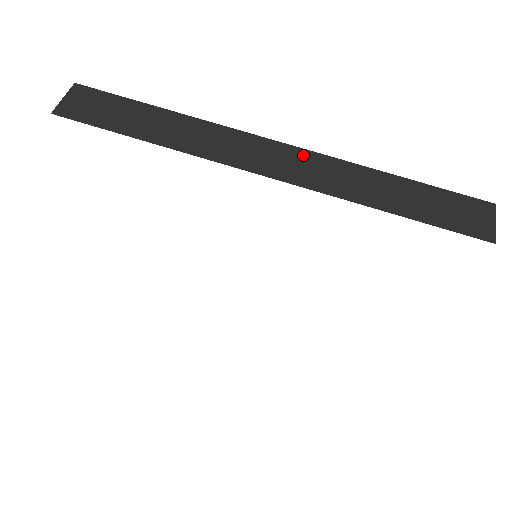
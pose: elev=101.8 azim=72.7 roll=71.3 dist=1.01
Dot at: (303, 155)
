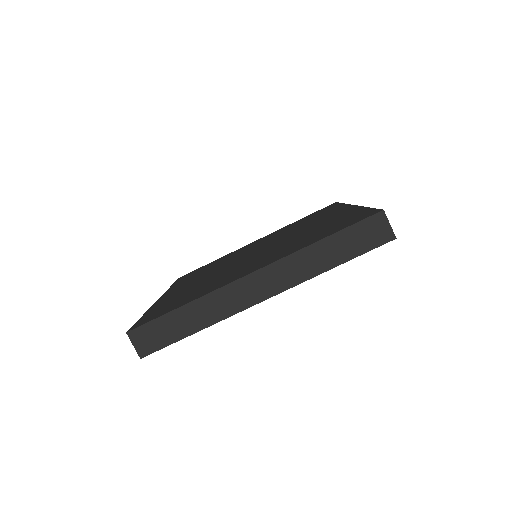
Dot at: (270, 270)
